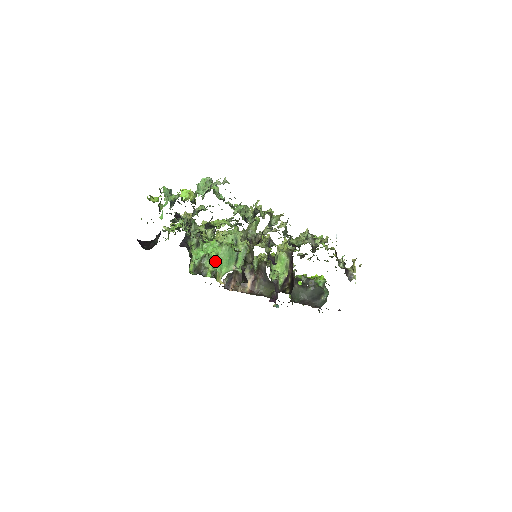
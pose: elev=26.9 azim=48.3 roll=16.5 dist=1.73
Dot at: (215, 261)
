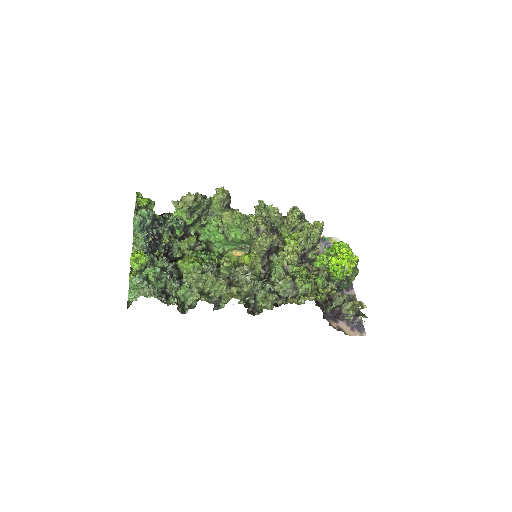
Dot at: (221, 243)
